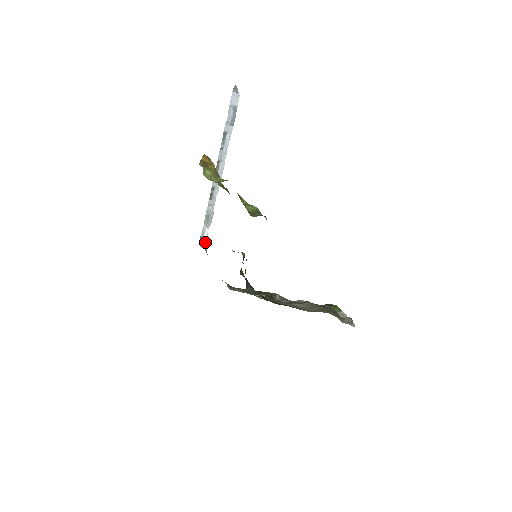
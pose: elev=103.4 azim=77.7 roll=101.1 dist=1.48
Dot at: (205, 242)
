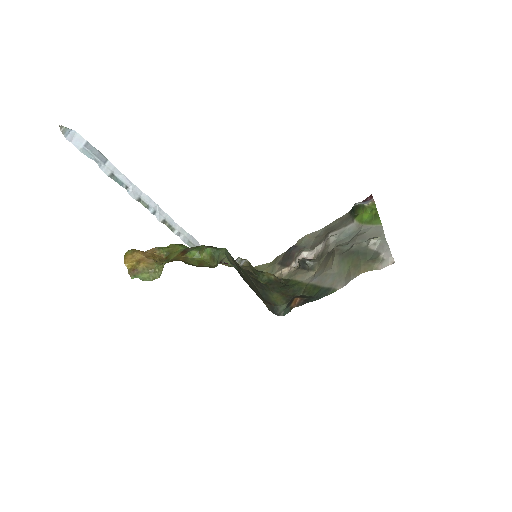
Dot at: occluded
